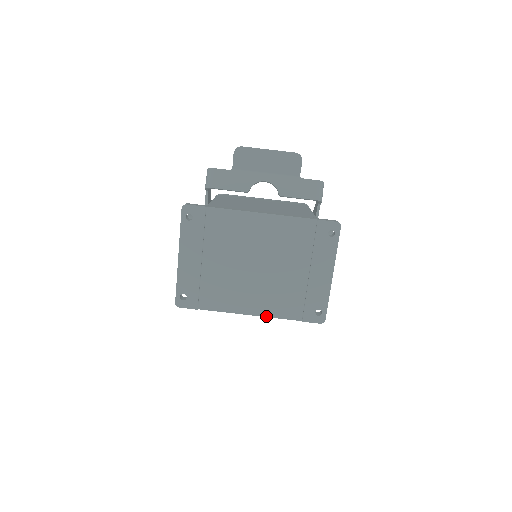
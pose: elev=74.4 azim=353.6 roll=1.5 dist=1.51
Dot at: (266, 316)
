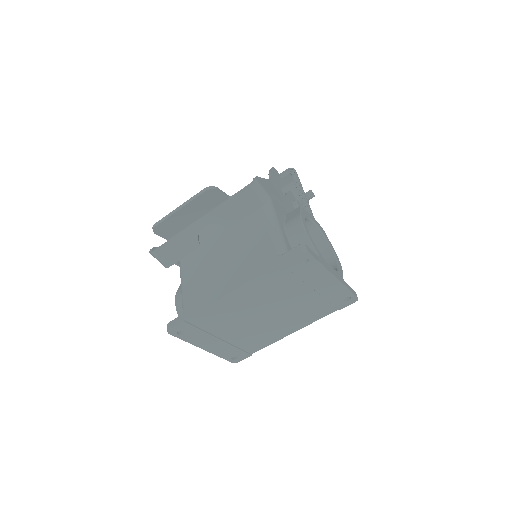
Dot at: occluded
